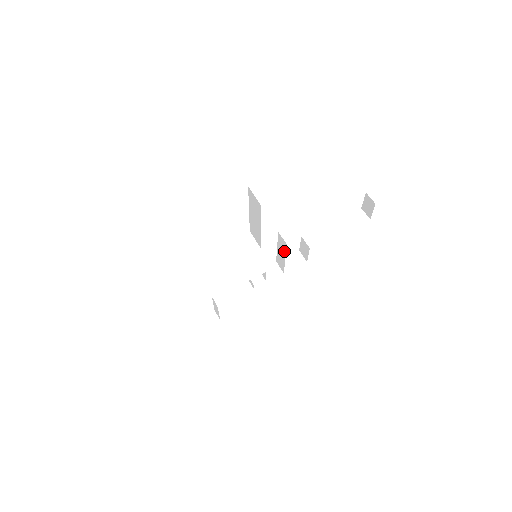
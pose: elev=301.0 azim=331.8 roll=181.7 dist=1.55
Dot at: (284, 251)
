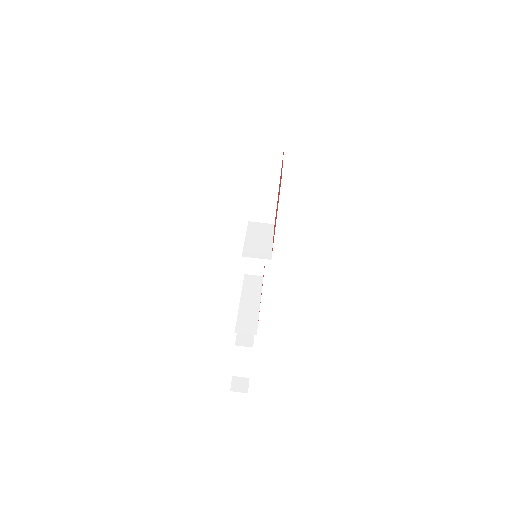
Dot at: occluded
